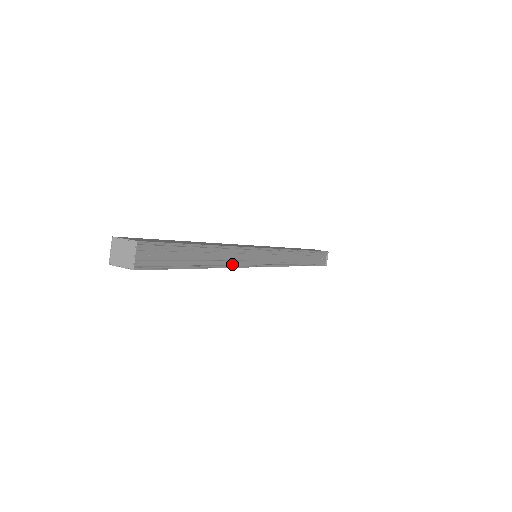
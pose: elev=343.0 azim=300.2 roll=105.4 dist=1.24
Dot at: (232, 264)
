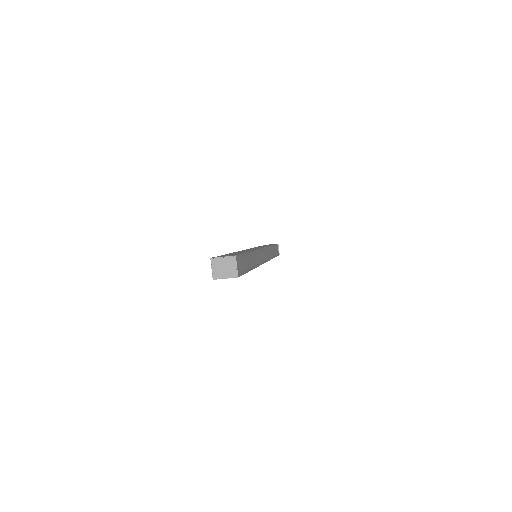
Dot at: (257, 264)
